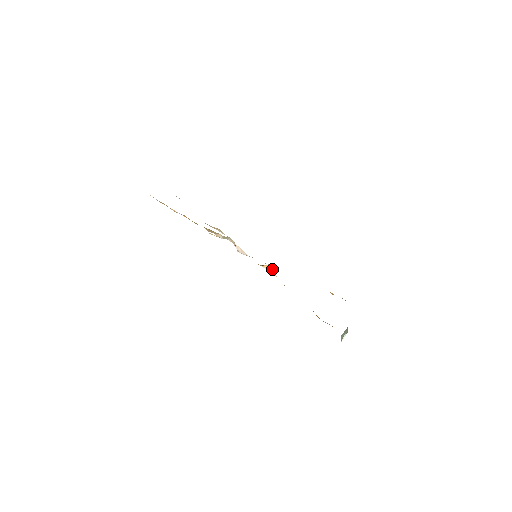
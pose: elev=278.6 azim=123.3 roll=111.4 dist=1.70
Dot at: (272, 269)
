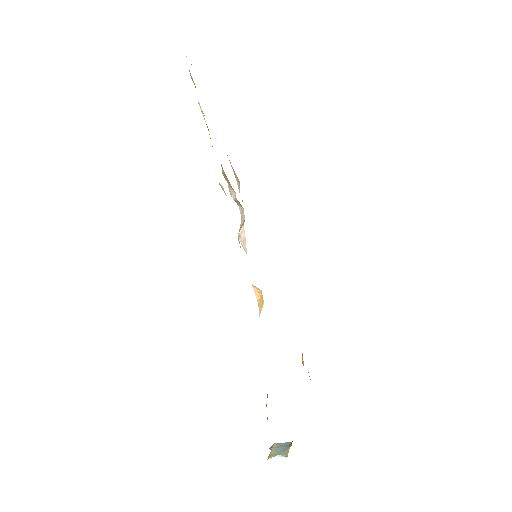
Dot at: (263, 302)
